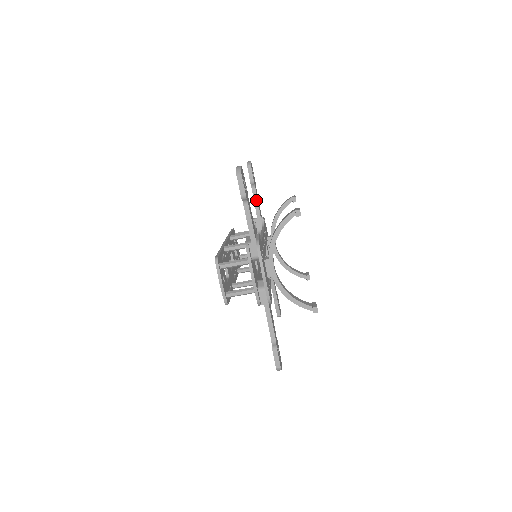
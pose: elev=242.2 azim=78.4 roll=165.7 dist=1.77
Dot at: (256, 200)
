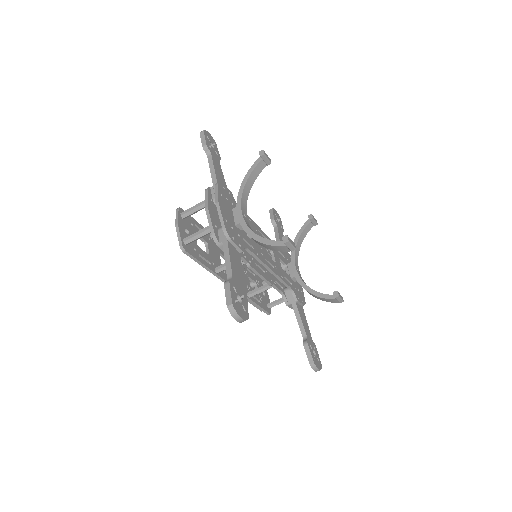
Dot at: (277, 235)
